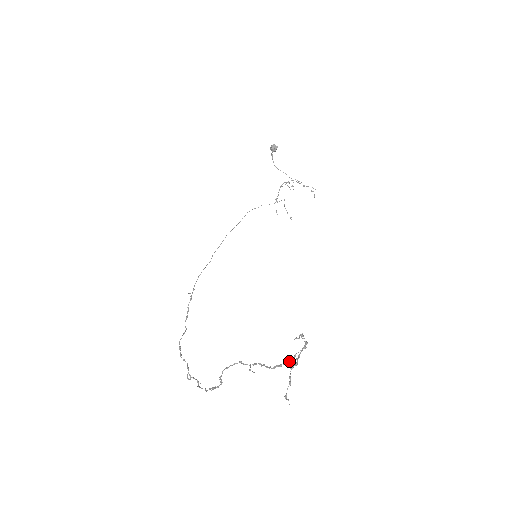
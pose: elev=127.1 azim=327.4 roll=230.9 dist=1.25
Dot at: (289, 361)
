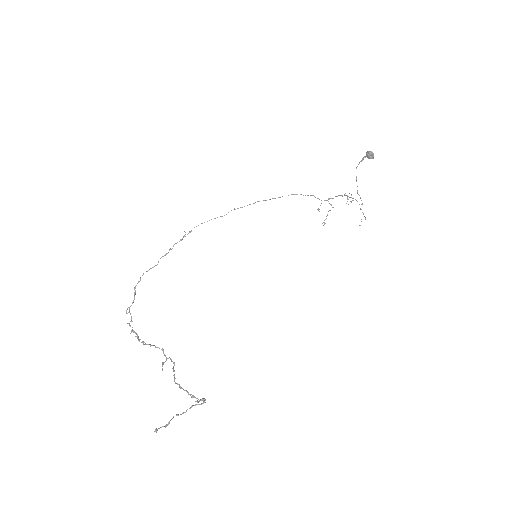
Dot at: (188, 393)
